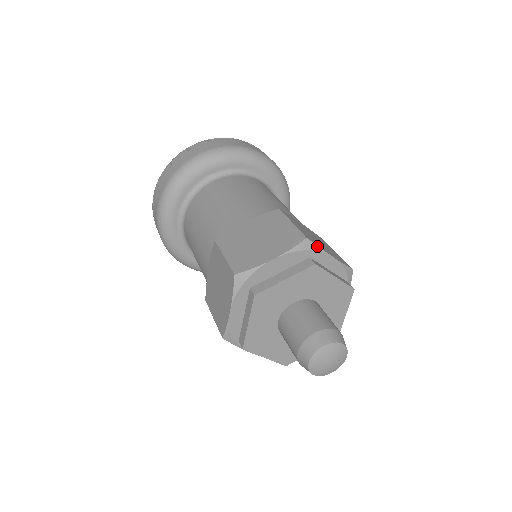
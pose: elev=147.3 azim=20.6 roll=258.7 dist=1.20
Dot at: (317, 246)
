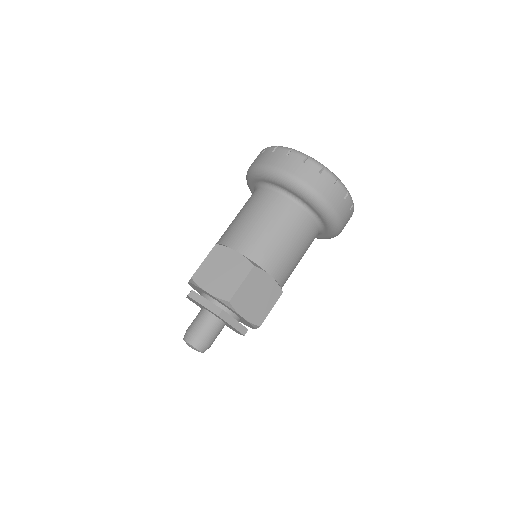
Dot at: (234, 308)
